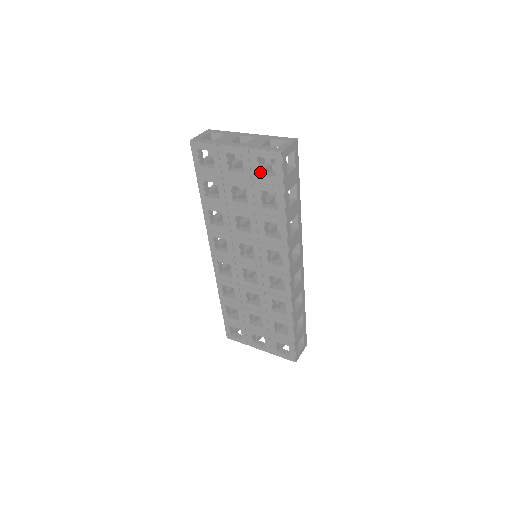
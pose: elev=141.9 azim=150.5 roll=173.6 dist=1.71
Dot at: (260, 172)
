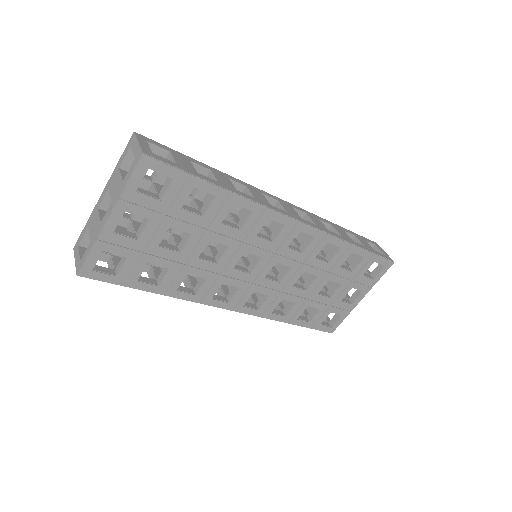
Dot at: (157, 198)
